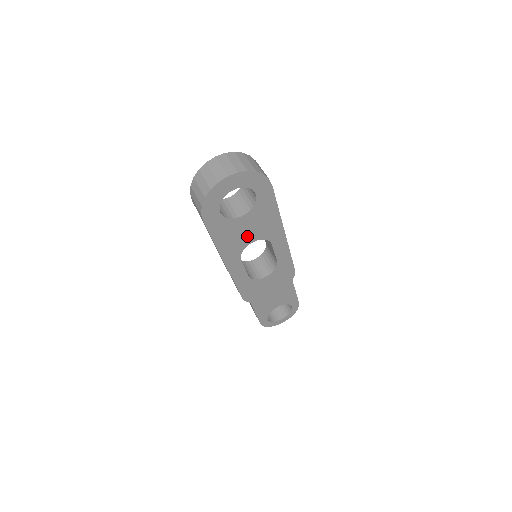
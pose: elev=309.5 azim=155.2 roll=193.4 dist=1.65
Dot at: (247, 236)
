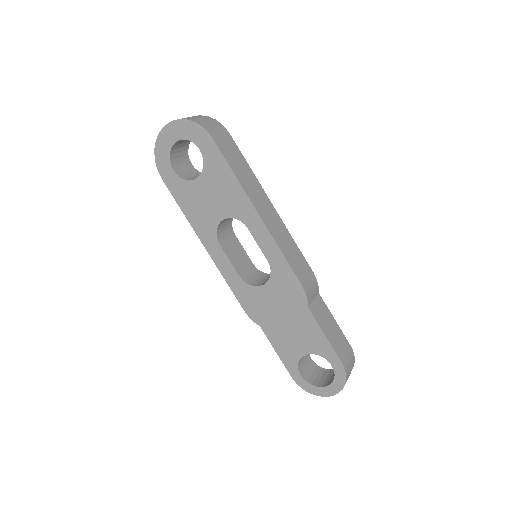
Dot at: (213, 209)
